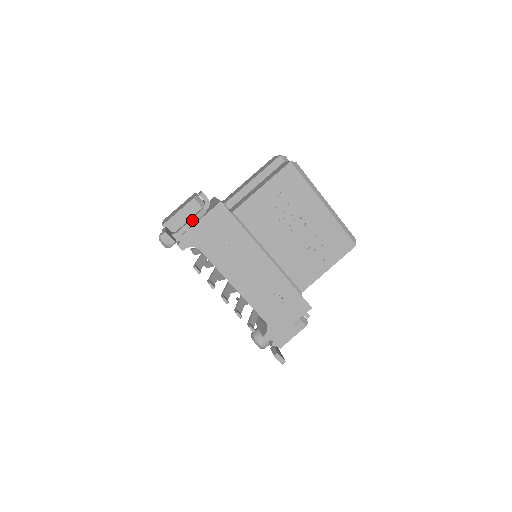
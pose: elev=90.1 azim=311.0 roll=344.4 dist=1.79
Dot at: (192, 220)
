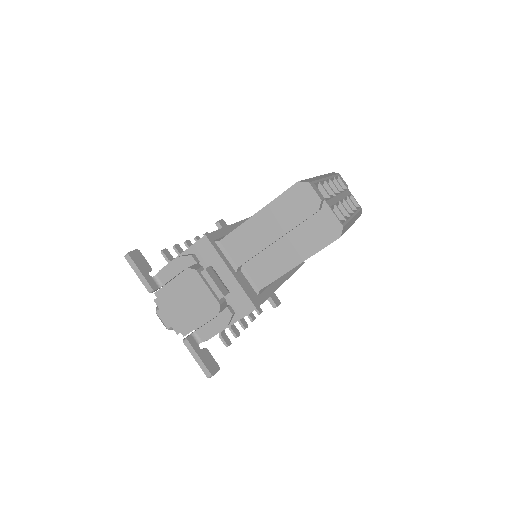
Dot at: (222, 329)
